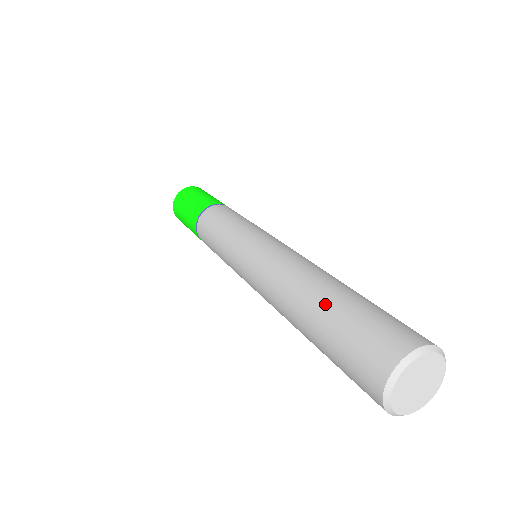
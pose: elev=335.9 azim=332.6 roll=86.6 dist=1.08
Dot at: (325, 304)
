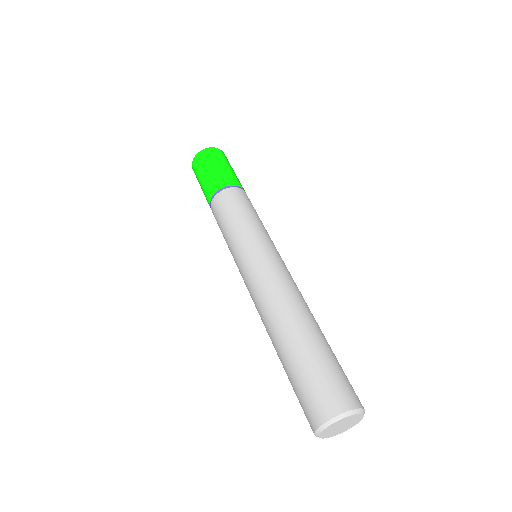
Dot at: (291, 350)
